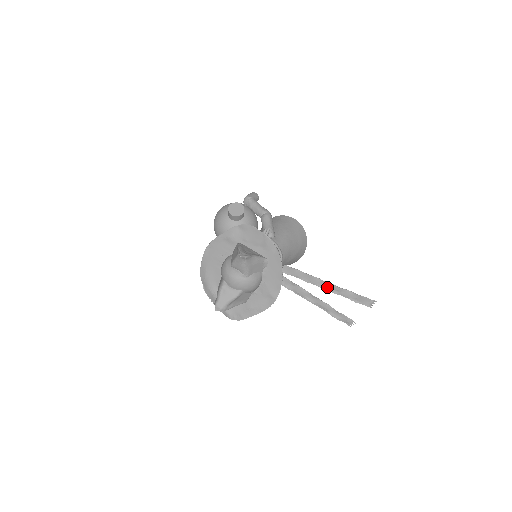
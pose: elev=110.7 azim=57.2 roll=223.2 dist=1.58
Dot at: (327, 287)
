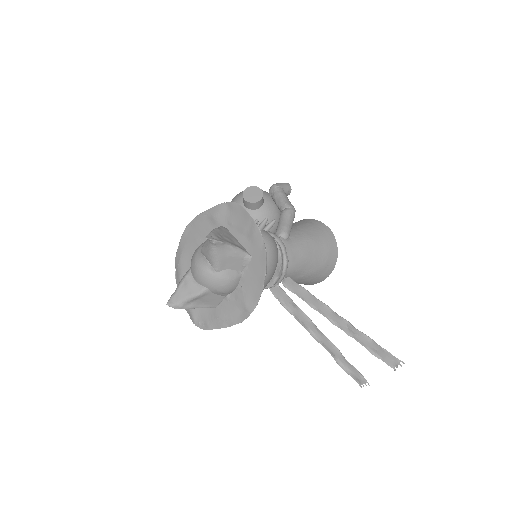
Dot at: (339, 323)
